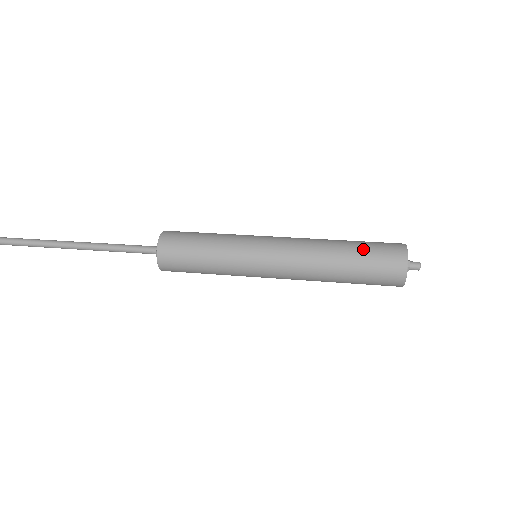
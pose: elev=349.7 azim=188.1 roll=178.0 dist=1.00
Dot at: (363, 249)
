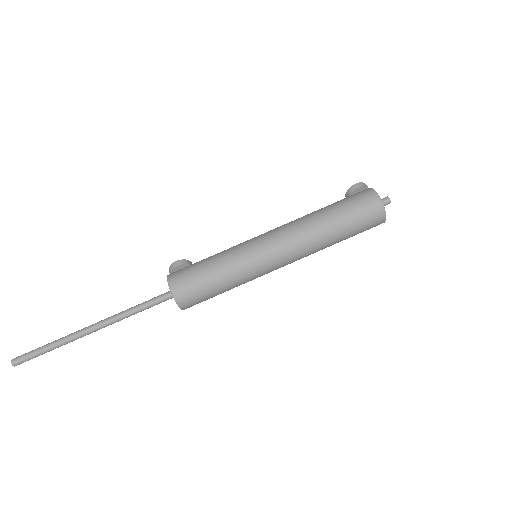
Dot at: (348, 220)
